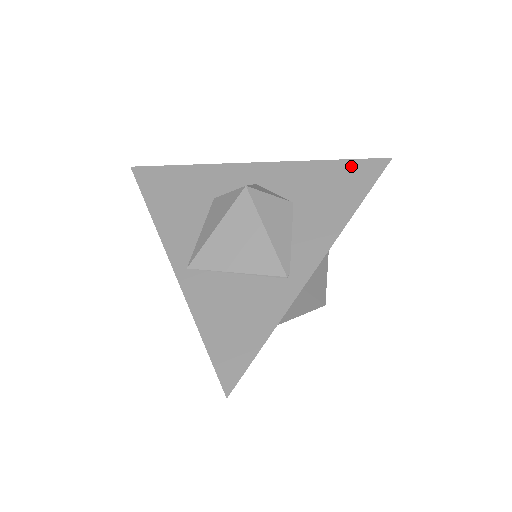
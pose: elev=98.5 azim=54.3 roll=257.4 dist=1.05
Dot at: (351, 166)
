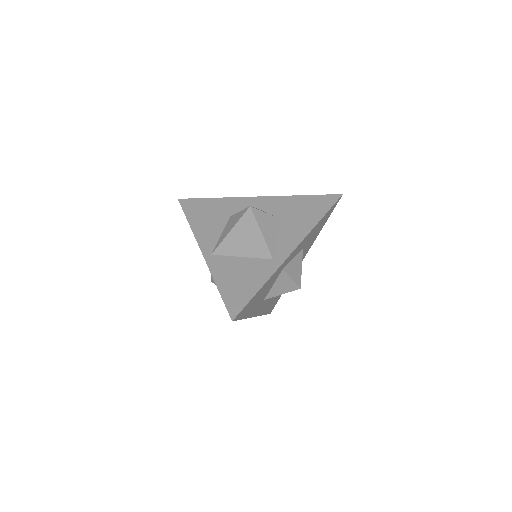
Dot at: (317, 199)
